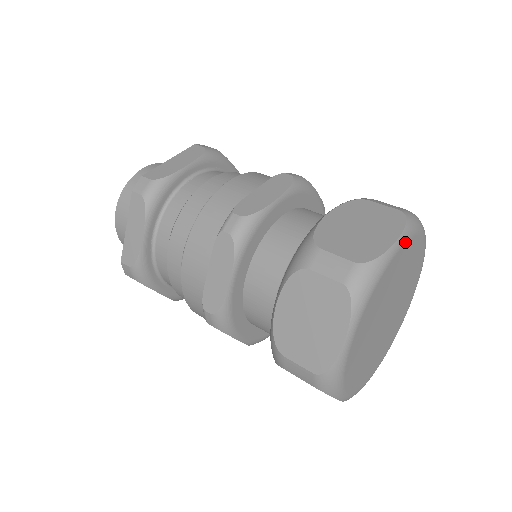
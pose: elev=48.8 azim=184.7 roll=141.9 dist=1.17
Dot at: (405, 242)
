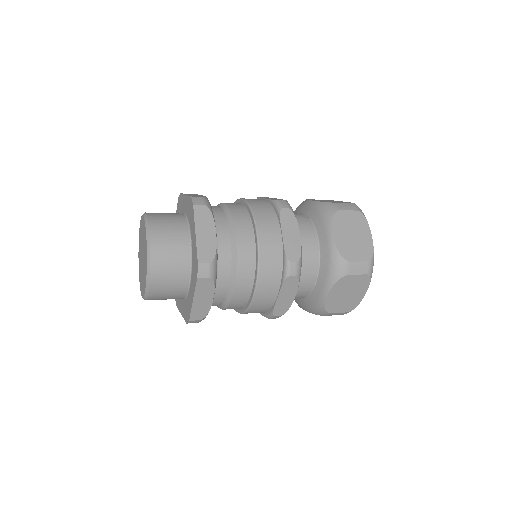
Dot at: occluded
